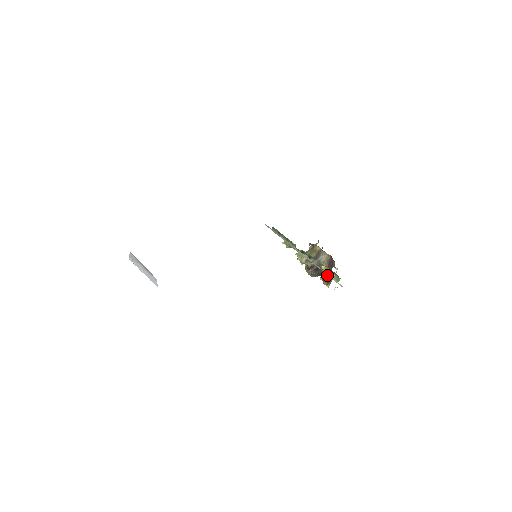
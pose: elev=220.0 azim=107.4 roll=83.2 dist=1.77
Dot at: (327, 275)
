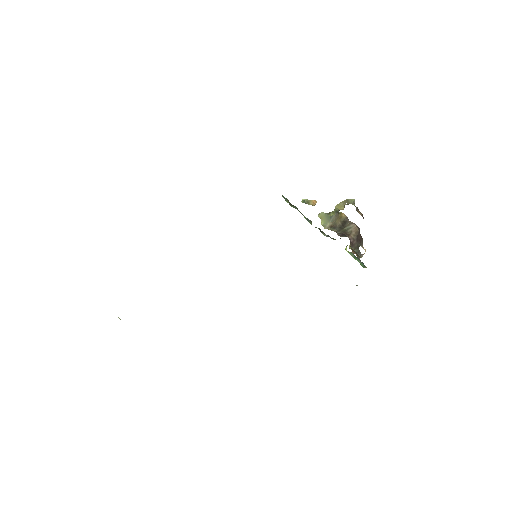
Dot at: (355, 250)
